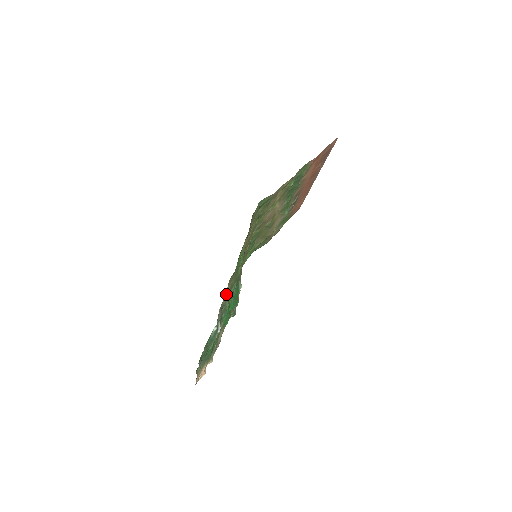
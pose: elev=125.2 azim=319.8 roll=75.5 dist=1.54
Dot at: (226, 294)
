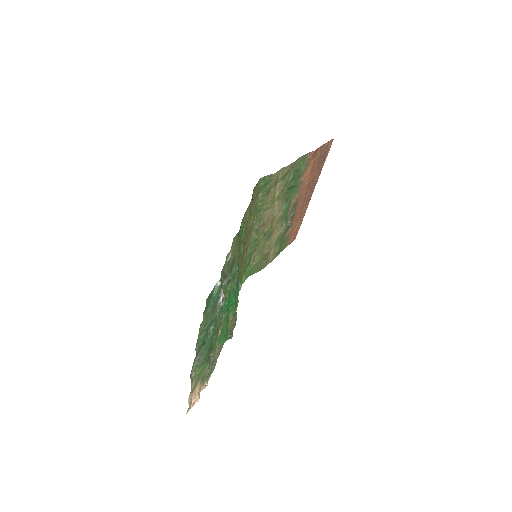
Dot at: (230, 251)
